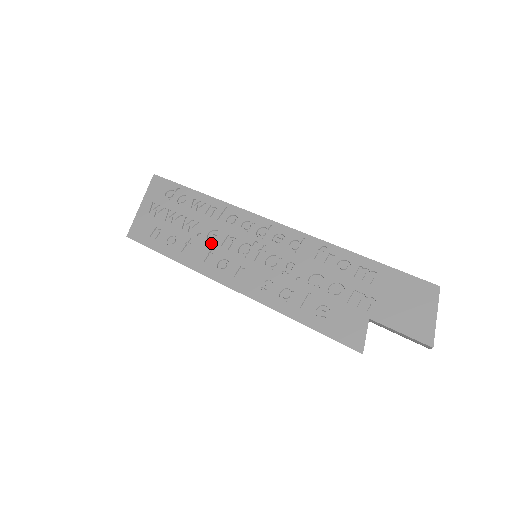
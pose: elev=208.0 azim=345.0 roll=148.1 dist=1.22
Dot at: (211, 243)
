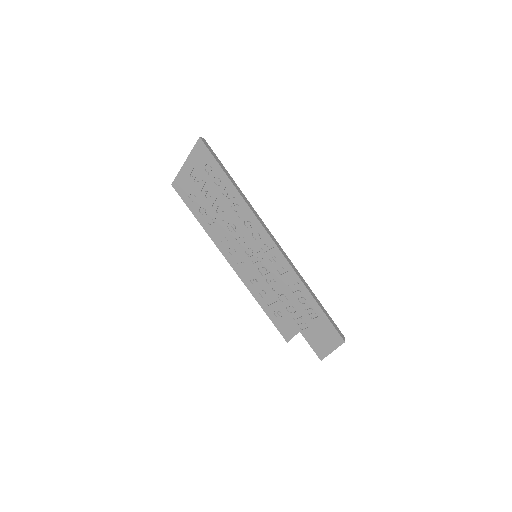
Dot at: (229, 231)
